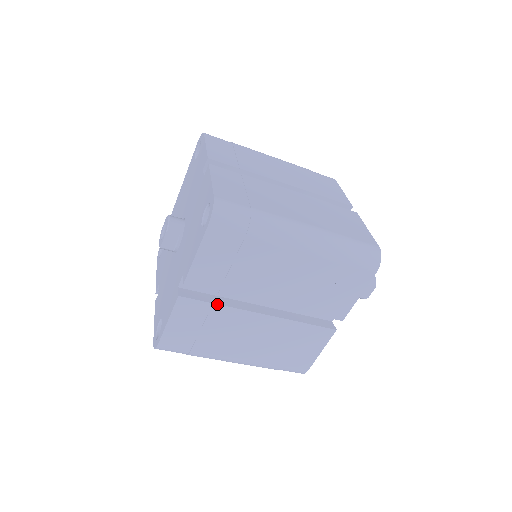
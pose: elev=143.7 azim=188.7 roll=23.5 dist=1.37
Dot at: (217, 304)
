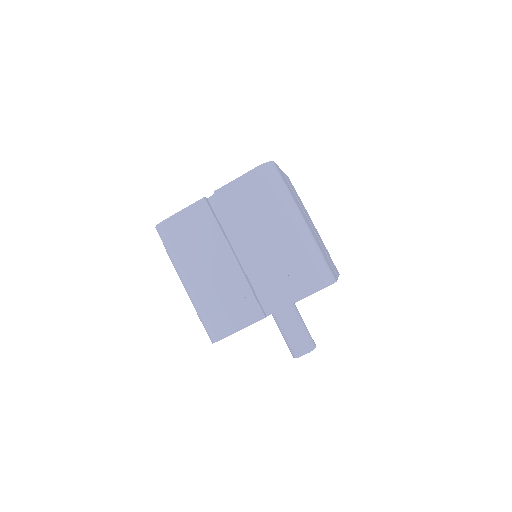
Dot at: (218, 223)
